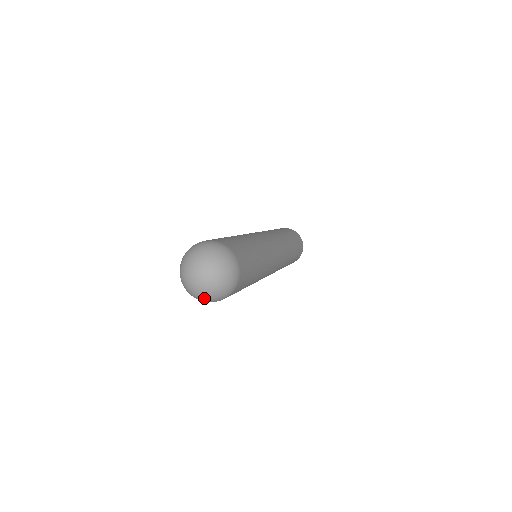
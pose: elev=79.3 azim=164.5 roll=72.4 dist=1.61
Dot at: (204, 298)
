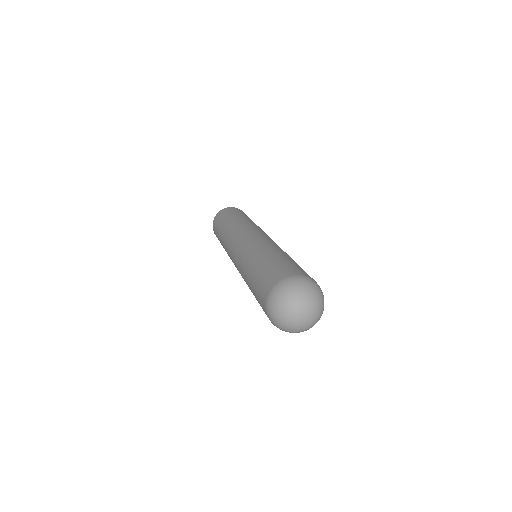
Dot at: (283, 327)
